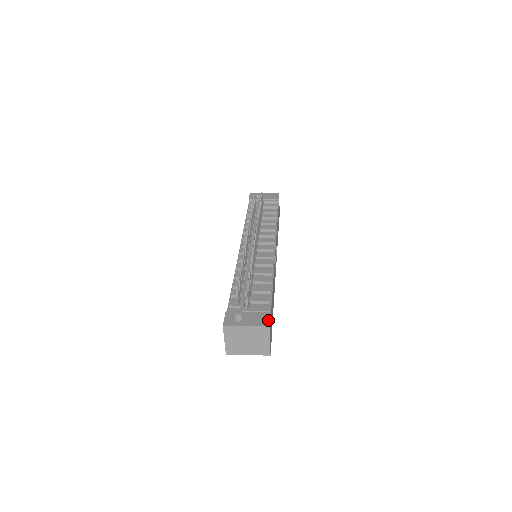
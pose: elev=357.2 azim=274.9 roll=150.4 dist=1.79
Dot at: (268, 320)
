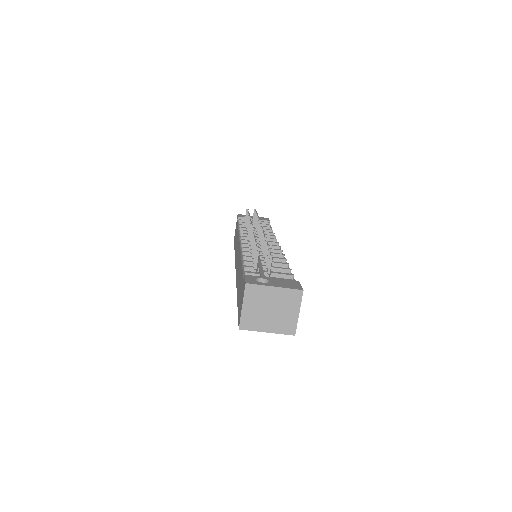
Dot at: (300, 286)
